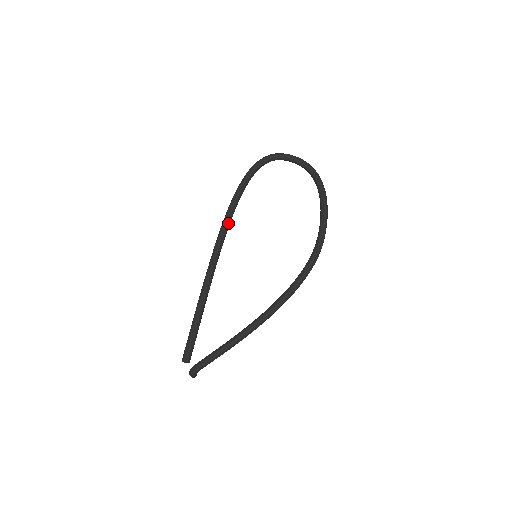
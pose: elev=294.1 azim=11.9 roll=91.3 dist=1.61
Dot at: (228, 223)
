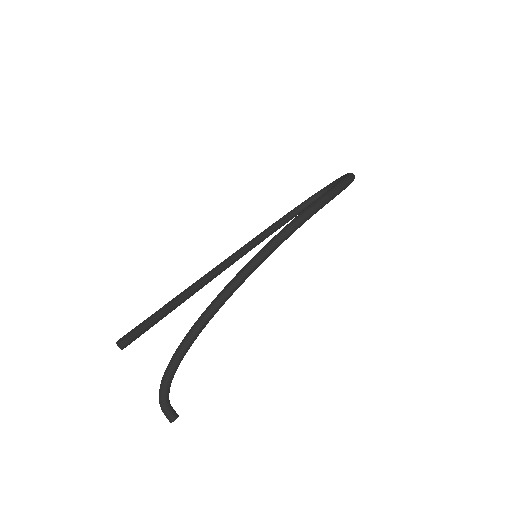
Dot at: (246, 245)
